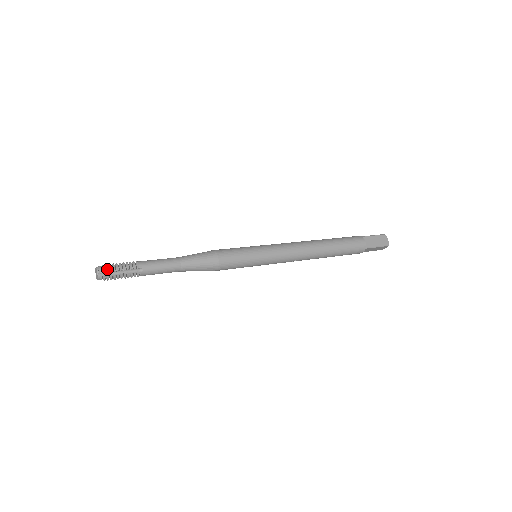
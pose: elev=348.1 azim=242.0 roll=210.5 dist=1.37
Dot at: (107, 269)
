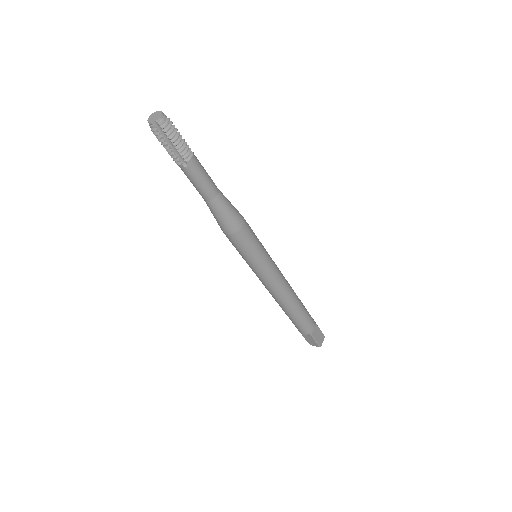
Dot at: occluded
